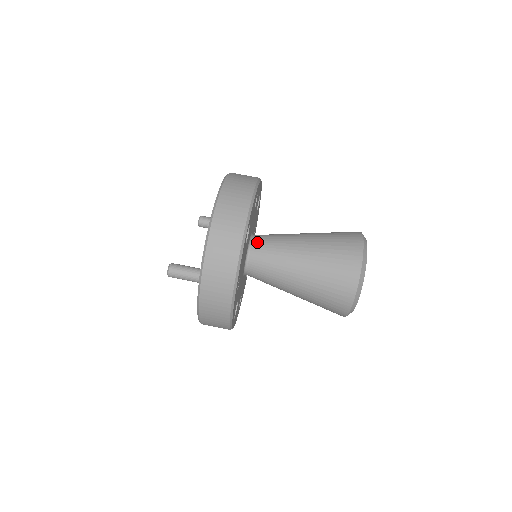
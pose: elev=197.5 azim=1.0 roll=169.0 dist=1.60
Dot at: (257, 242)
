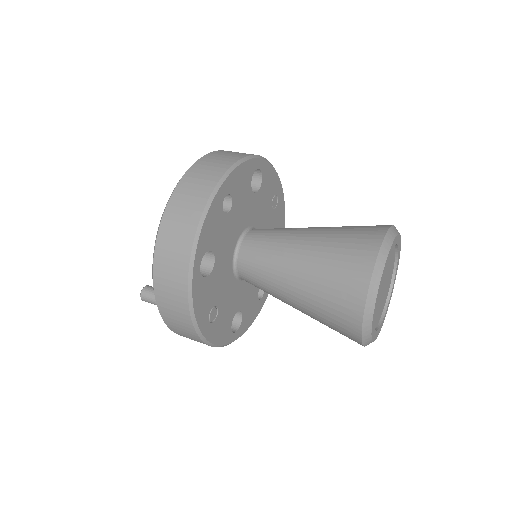
Dot at: (244, 249)
